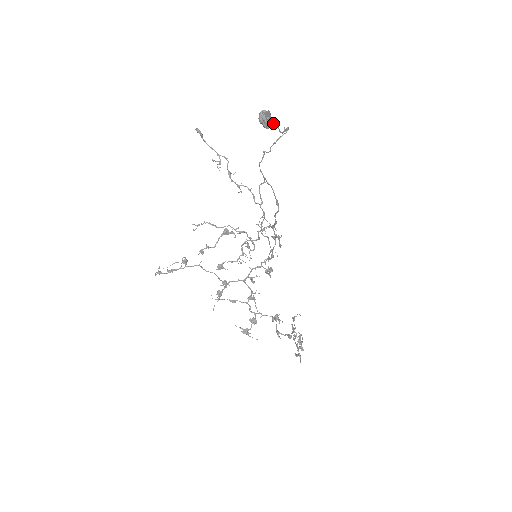
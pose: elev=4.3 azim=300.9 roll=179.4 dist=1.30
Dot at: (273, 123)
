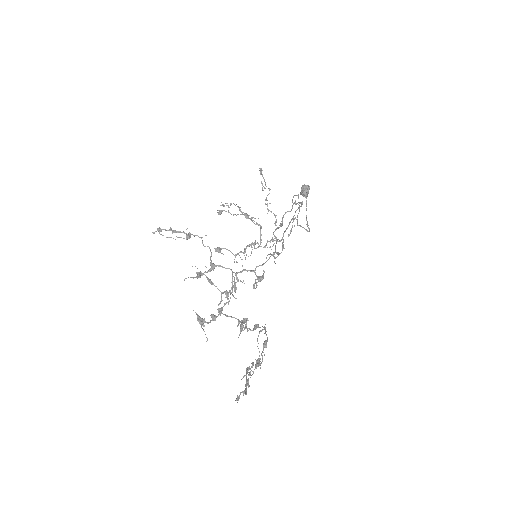
Dot at: occluded
